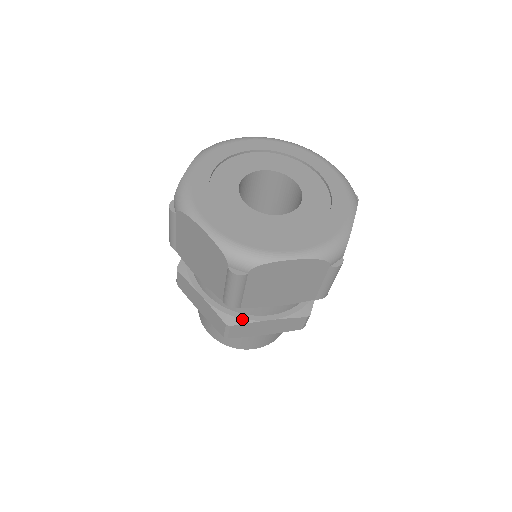
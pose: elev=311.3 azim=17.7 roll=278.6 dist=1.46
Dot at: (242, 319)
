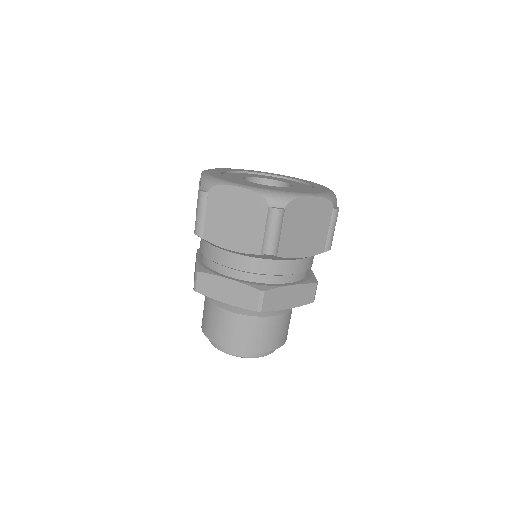
Dot at: (271, 286)
